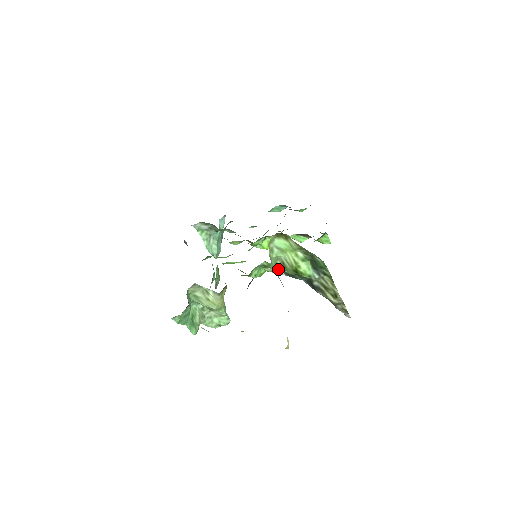
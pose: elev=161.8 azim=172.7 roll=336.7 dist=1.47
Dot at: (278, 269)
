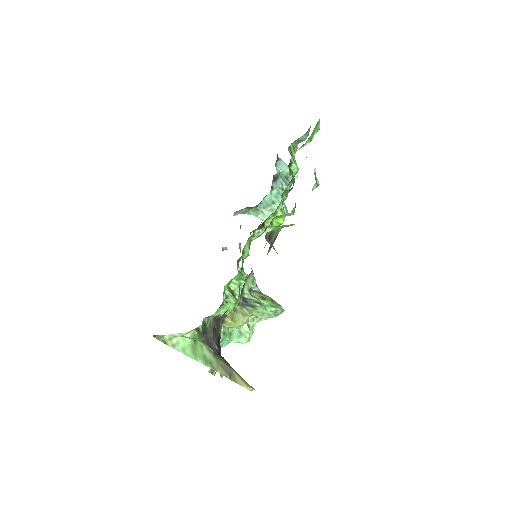
Dot at: occluded
